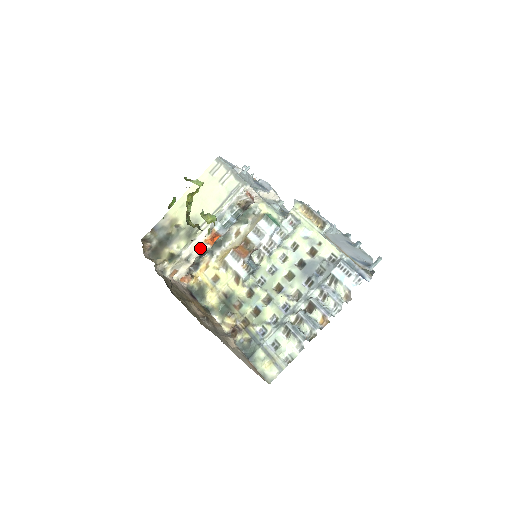
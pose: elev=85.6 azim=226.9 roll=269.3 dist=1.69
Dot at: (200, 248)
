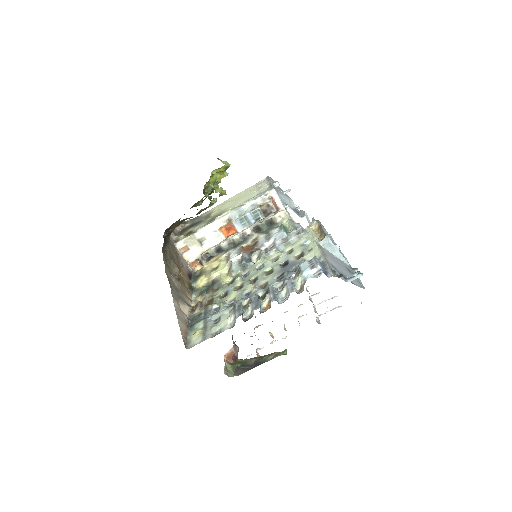
Dot at: (215, 236)
